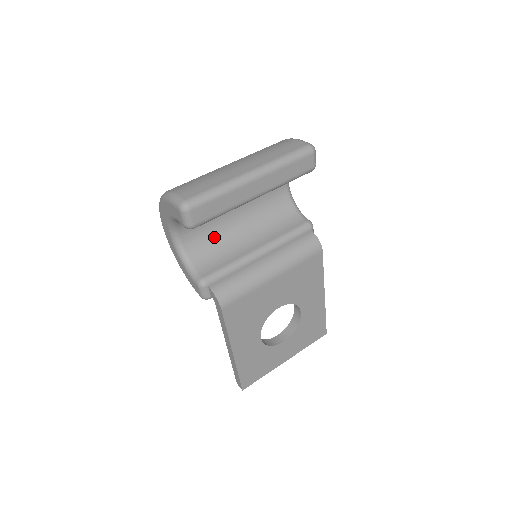
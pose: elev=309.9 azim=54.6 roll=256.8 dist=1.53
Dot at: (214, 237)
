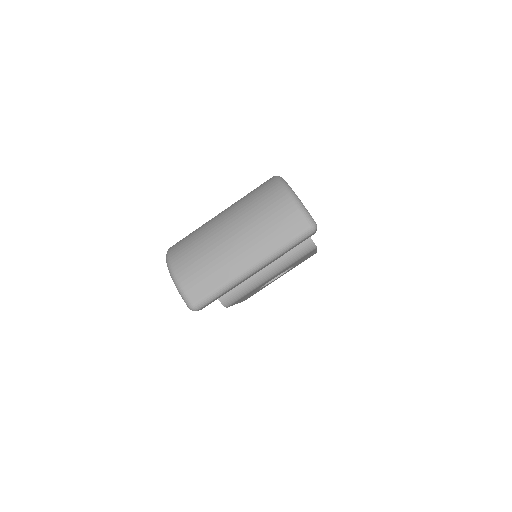
Dot at: occluded
